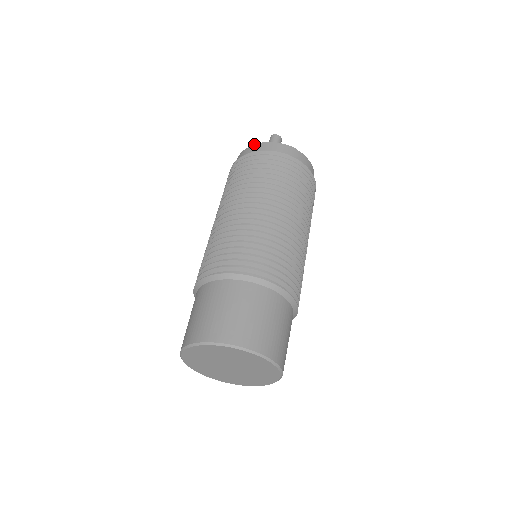
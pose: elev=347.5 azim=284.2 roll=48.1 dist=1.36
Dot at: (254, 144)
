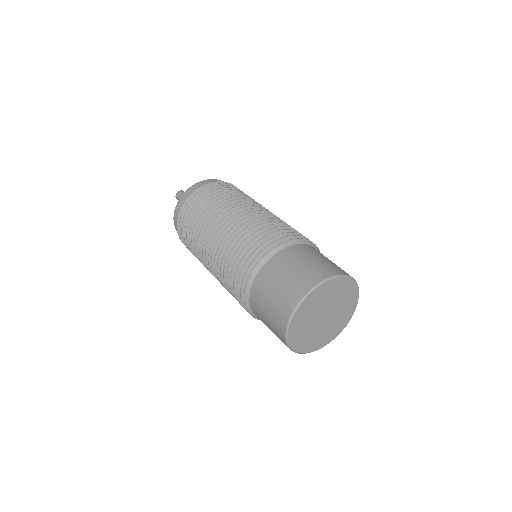
Dot at: (196, 183)
